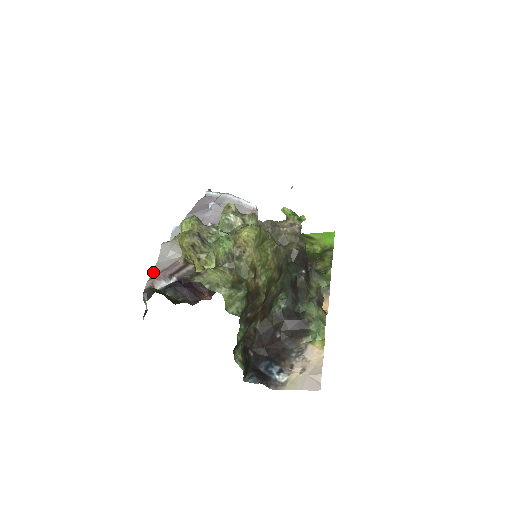
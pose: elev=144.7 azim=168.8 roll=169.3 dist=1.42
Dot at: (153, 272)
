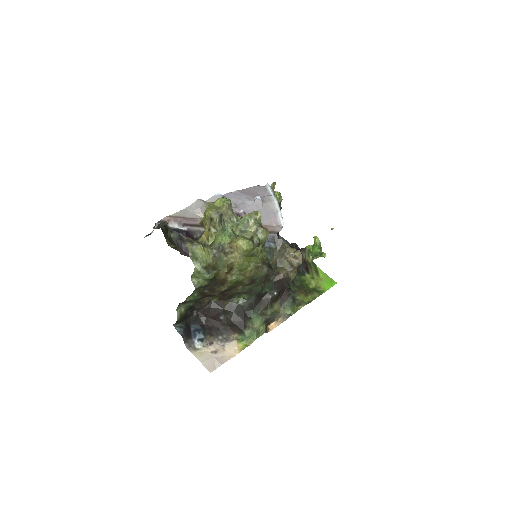
Dot at: (176, 213)
